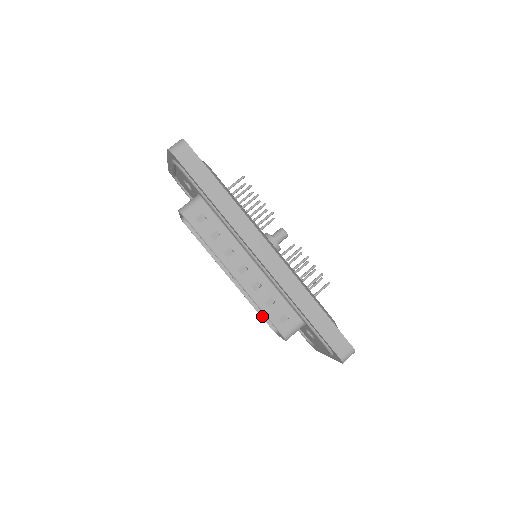
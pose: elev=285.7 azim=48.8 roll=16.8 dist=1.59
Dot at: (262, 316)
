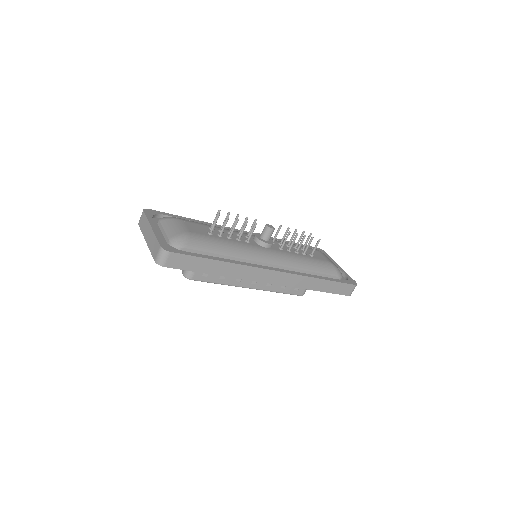
Dot at: occluded
